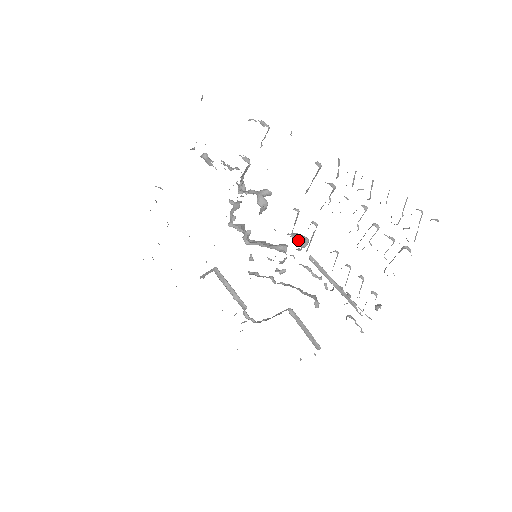
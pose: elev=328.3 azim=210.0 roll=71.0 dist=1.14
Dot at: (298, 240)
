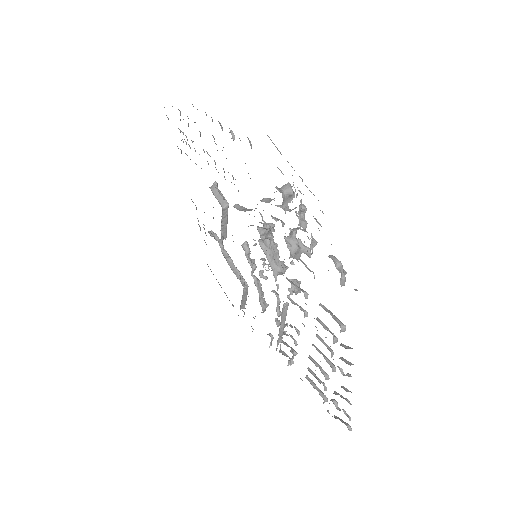
Dot at: occluded
